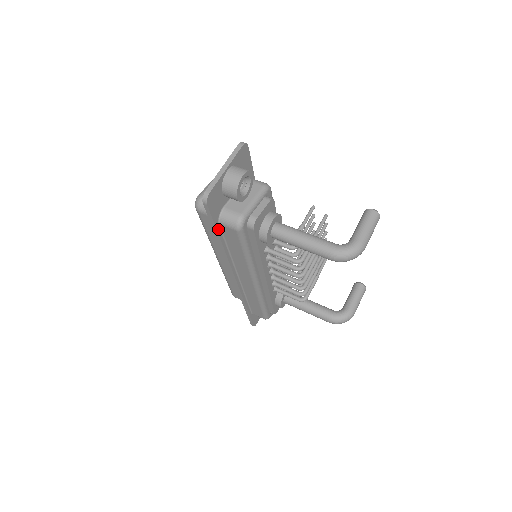
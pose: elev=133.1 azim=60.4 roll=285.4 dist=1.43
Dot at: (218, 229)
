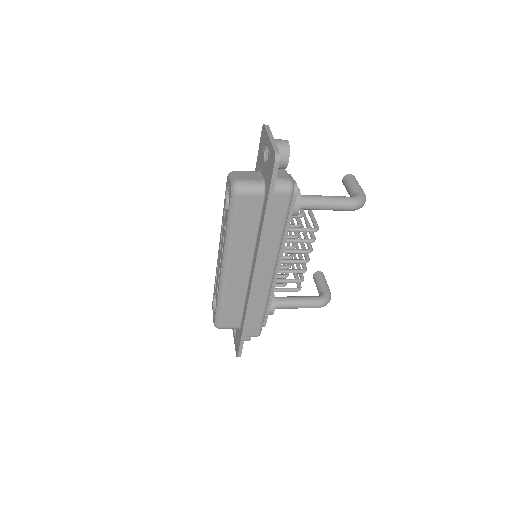
Dot at: (271, 199)
